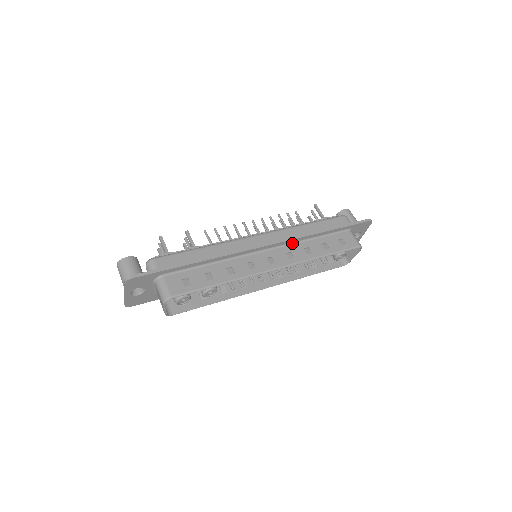
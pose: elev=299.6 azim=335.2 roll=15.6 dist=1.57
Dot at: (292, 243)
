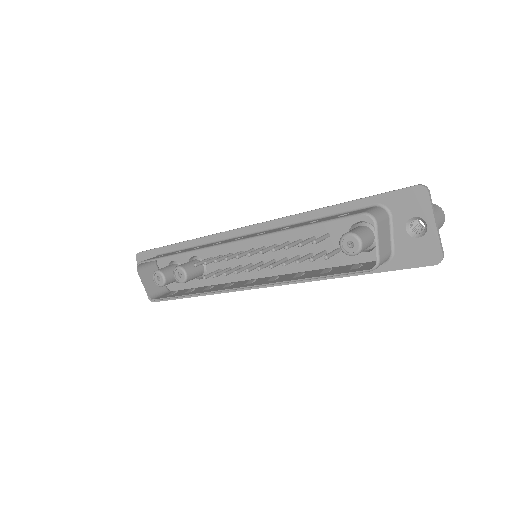
Dot at: (281, 227)
